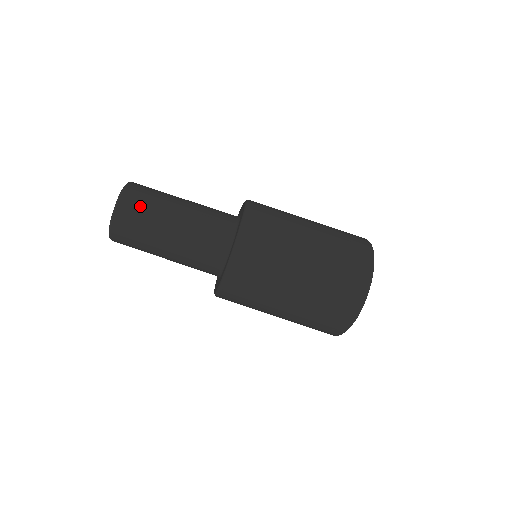
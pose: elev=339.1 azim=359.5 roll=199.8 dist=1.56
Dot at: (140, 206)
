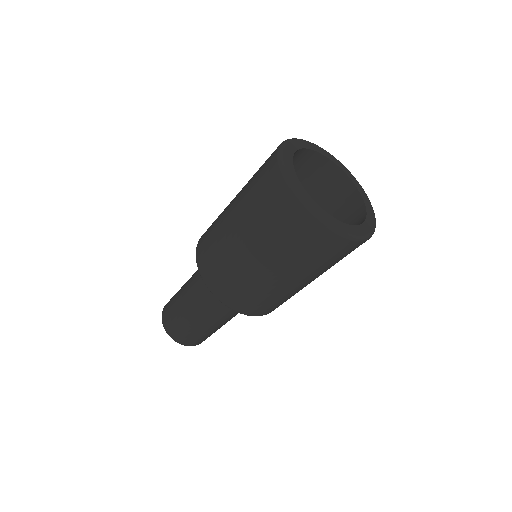
Dot at: (172, 298)
